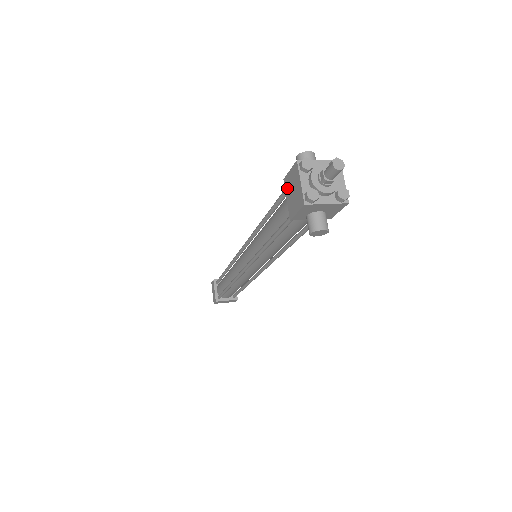
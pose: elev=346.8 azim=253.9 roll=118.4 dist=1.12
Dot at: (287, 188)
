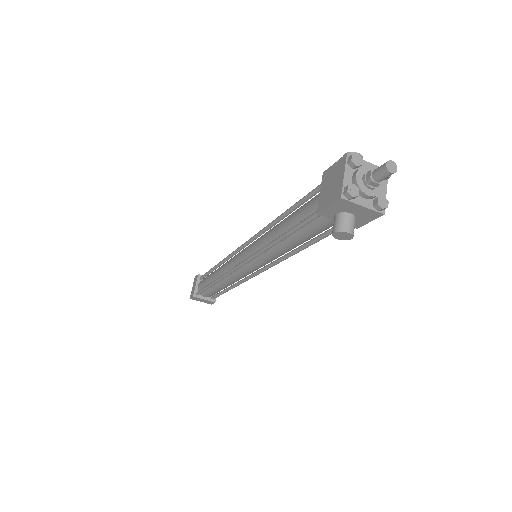
Dot at: (324, 181)
